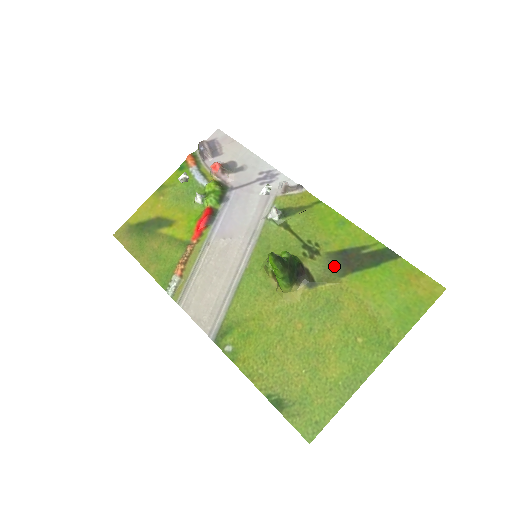
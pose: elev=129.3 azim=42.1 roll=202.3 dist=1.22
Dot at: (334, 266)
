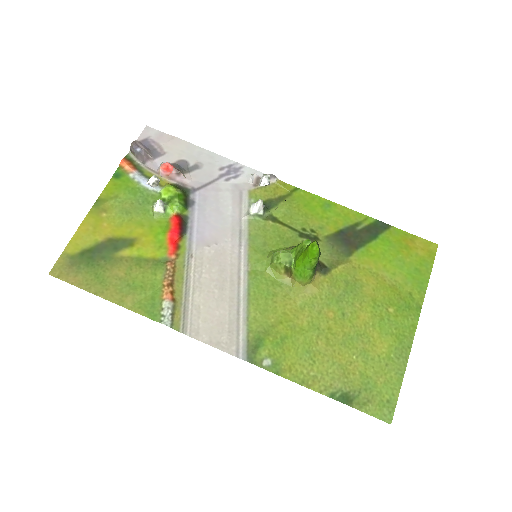
Dot at: (338, 248)
